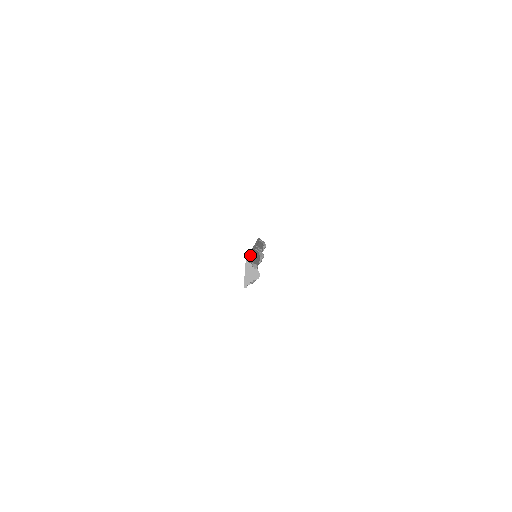
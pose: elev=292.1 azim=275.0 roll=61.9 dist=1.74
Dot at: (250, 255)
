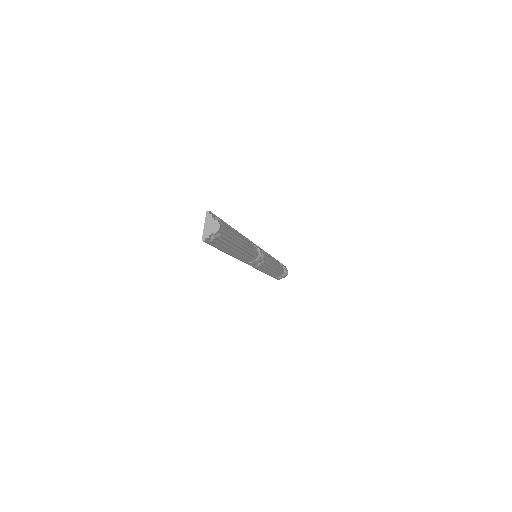
Dot at: (224, 222)
